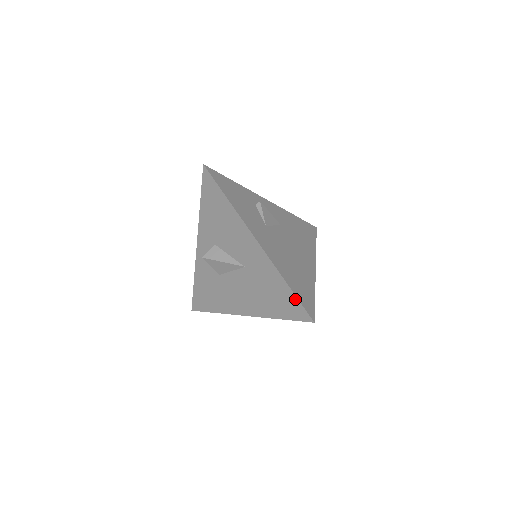
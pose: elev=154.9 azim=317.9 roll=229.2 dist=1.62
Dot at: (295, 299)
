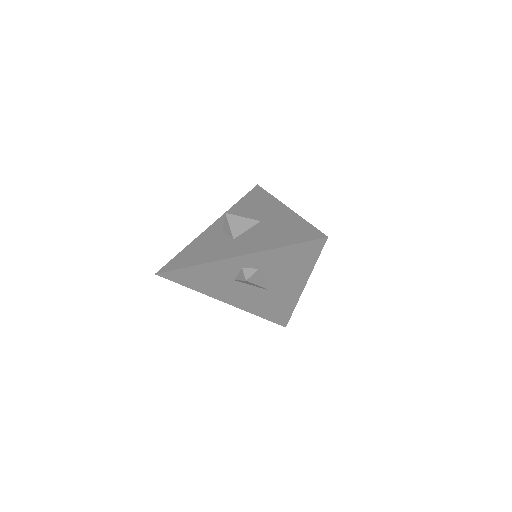
Dot at: (288, 317)
